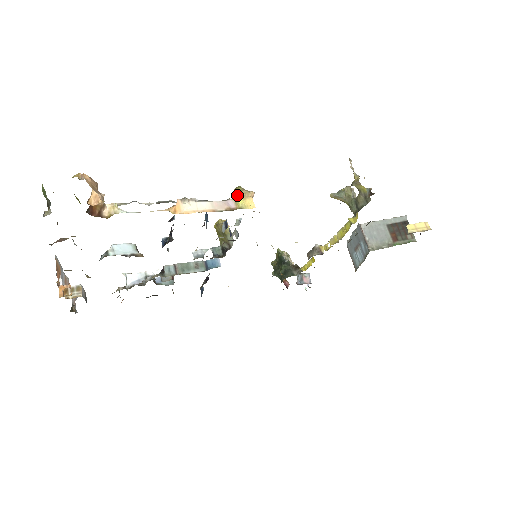
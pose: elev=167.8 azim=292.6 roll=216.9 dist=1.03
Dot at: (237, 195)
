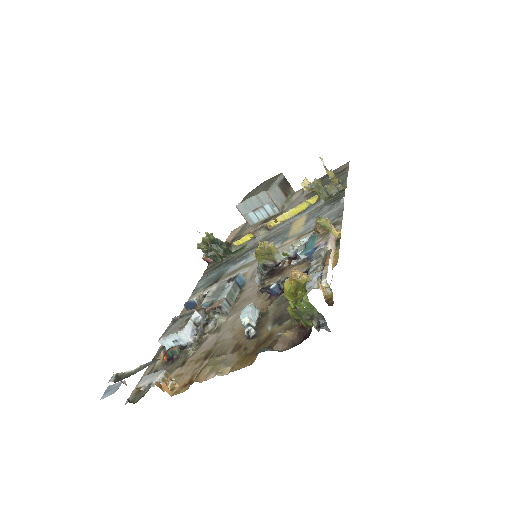
Dot at: (327, 227)
